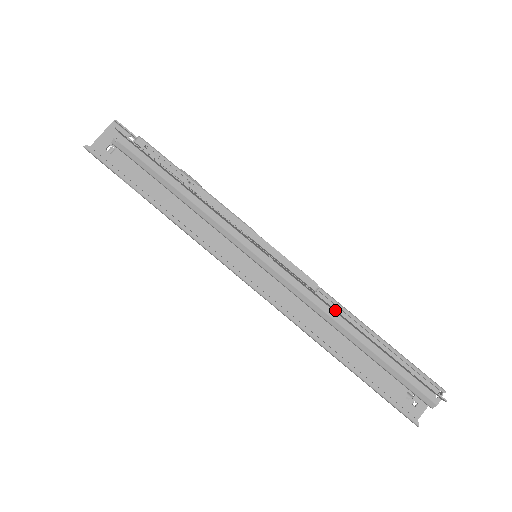
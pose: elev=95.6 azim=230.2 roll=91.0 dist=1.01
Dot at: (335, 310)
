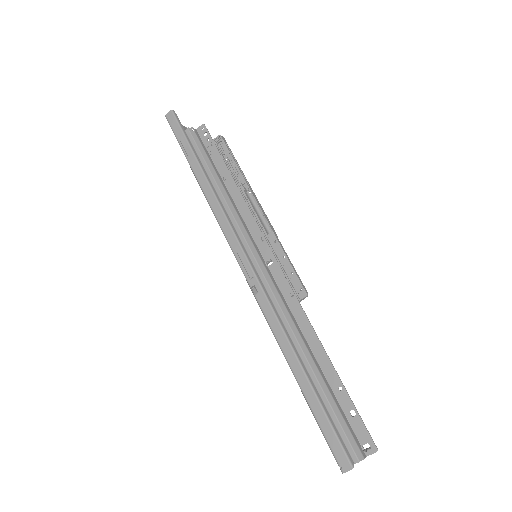
Dot at: (308, 324)
